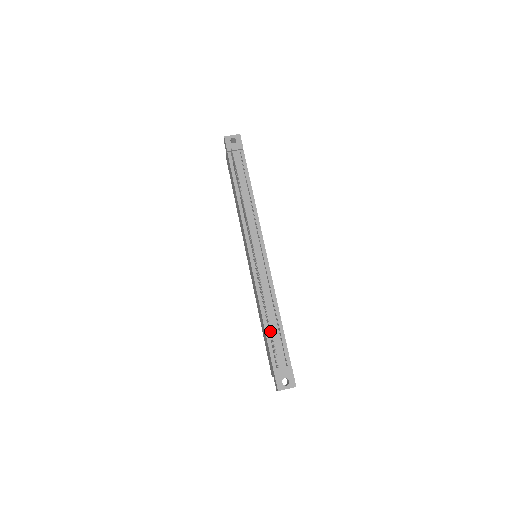
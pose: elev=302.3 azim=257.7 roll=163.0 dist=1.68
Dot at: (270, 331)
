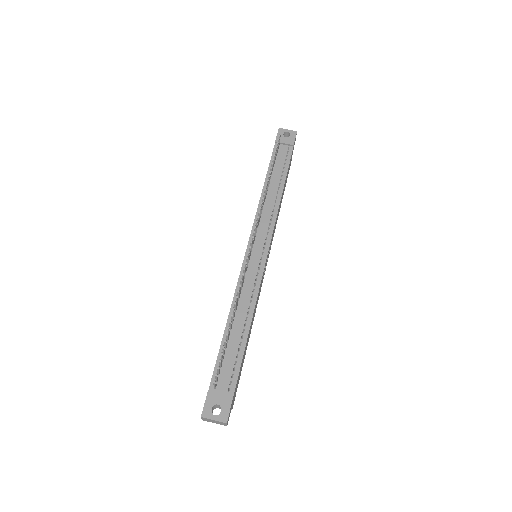
Dot at: (226, 336)
